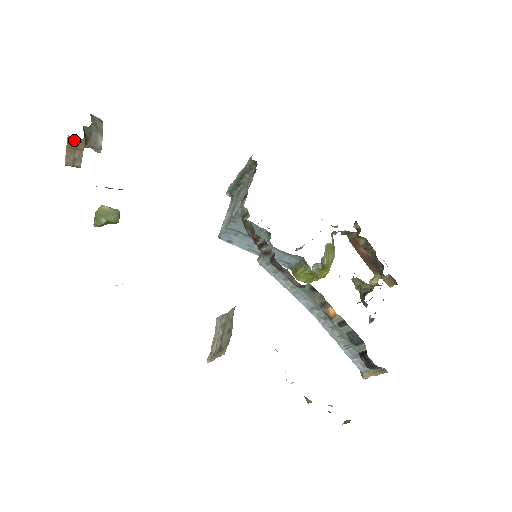
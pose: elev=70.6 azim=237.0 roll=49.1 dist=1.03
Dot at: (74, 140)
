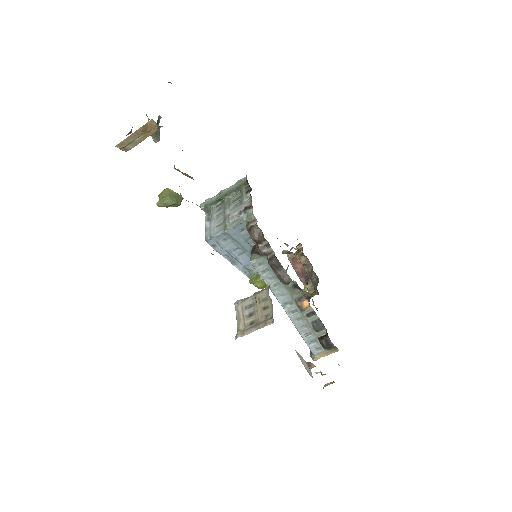
Dot at: (152, 125)
